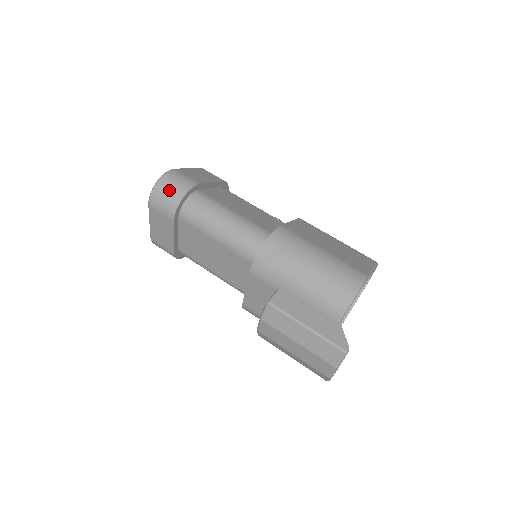
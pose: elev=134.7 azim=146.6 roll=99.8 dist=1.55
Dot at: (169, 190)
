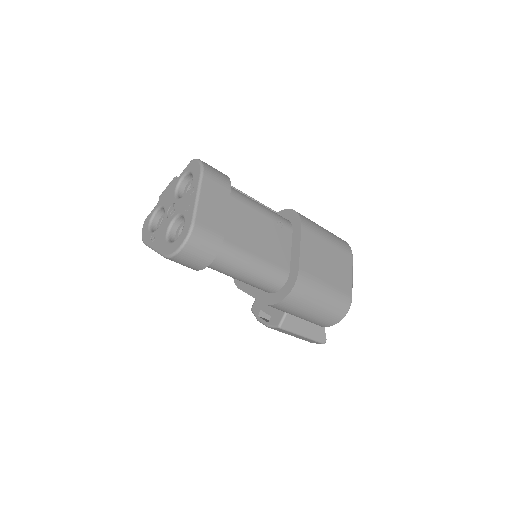
Dot at: (195, 257)
